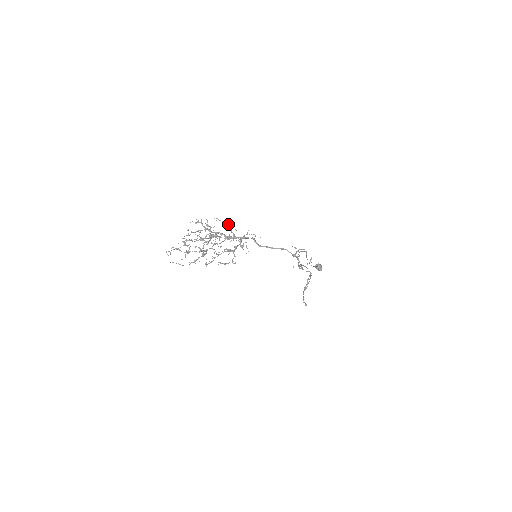
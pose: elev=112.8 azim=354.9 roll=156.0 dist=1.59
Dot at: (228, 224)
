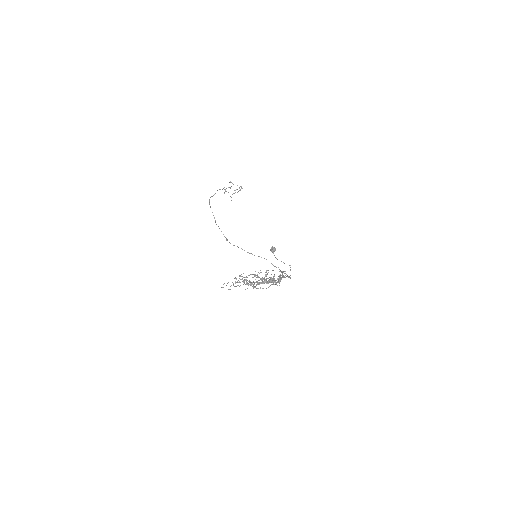
Dot at: (282, 273)
